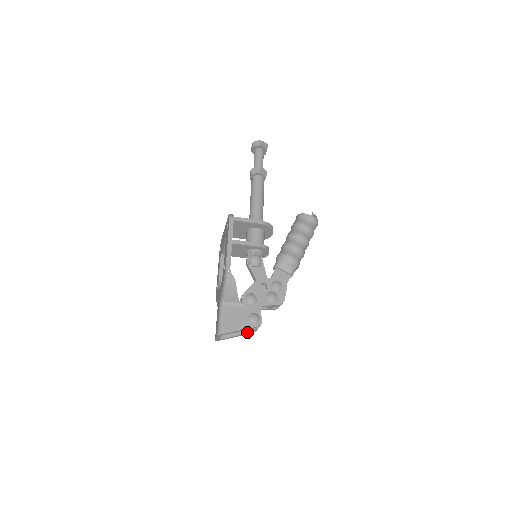
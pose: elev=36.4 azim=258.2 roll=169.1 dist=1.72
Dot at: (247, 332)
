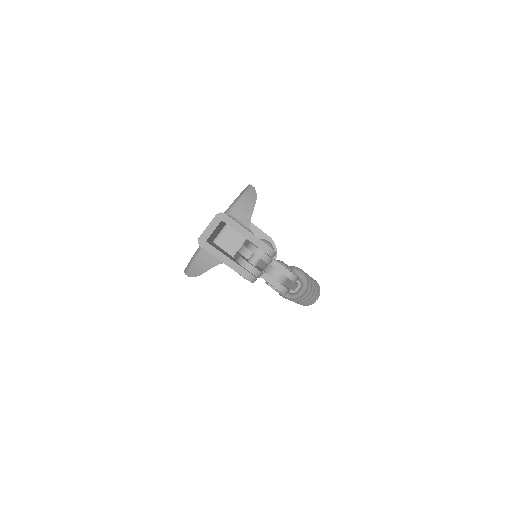
Dot at: (244, 266)
